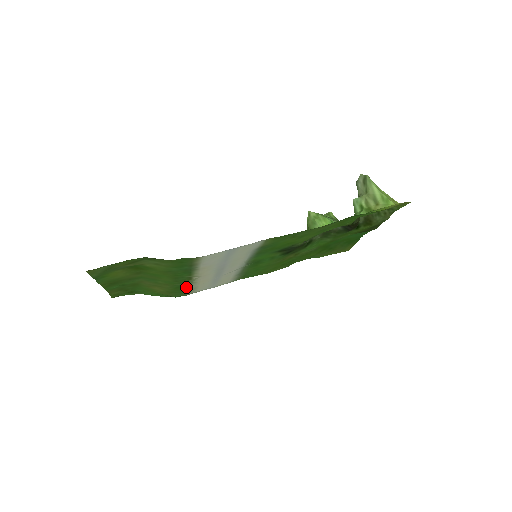
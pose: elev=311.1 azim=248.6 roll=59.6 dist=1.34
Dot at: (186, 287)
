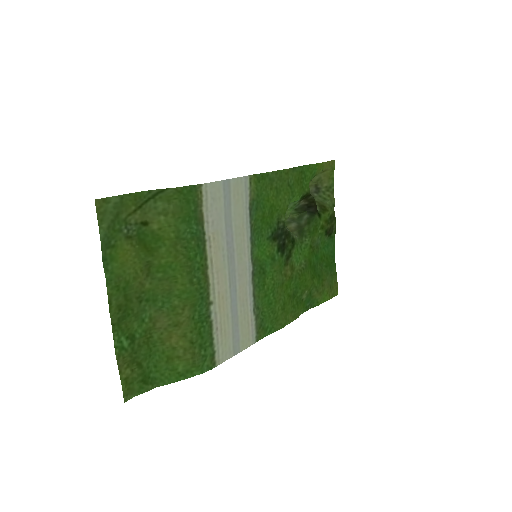
Dot at: (207, 323)
